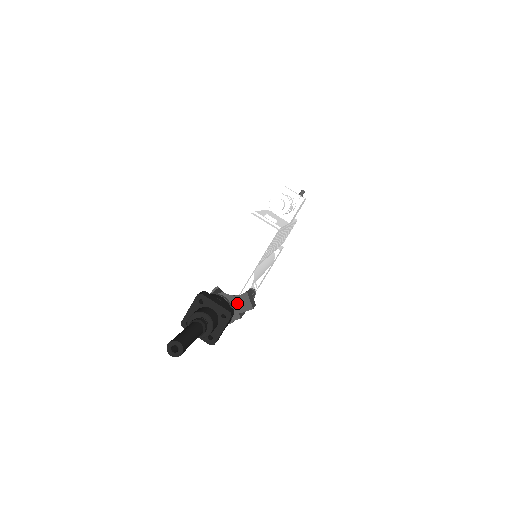
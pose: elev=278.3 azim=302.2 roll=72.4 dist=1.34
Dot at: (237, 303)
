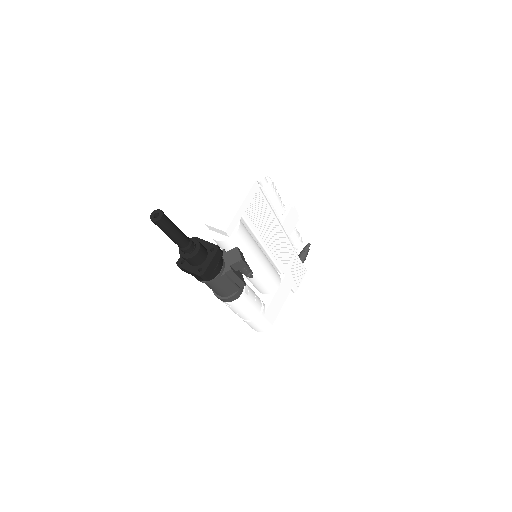
Dot at: (229, 257)
